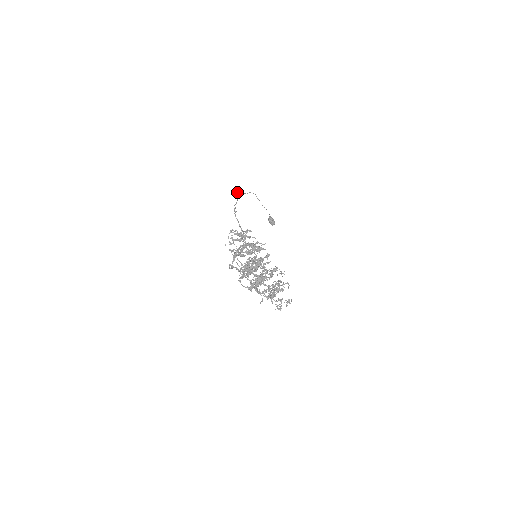
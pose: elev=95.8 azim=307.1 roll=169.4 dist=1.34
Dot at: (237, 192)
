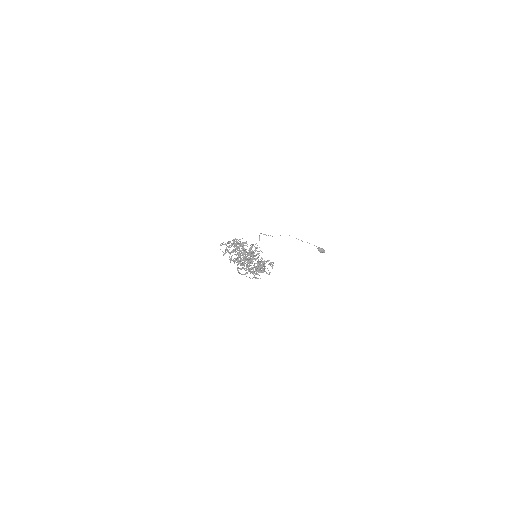
Dot at: (259, 236)
